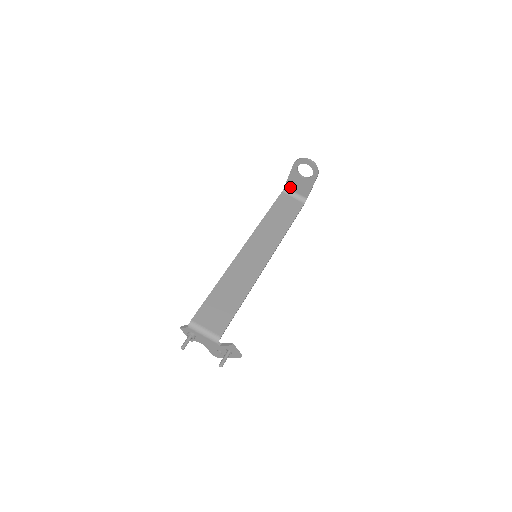
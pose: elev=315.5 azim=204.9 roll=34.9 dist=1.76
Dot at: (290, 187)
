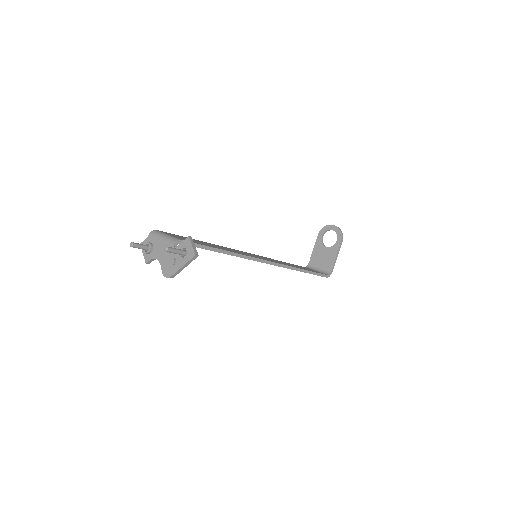
Dot at: (314, 262)
